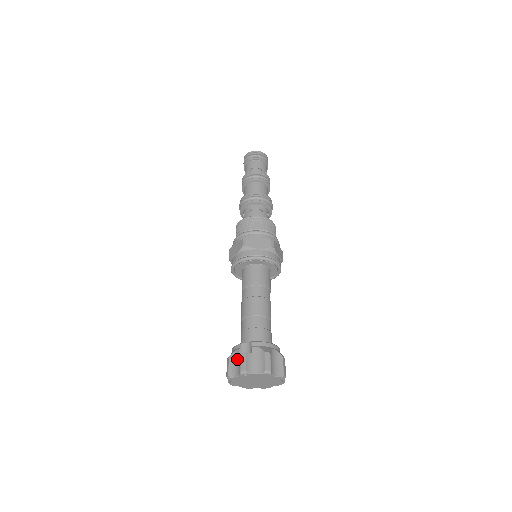
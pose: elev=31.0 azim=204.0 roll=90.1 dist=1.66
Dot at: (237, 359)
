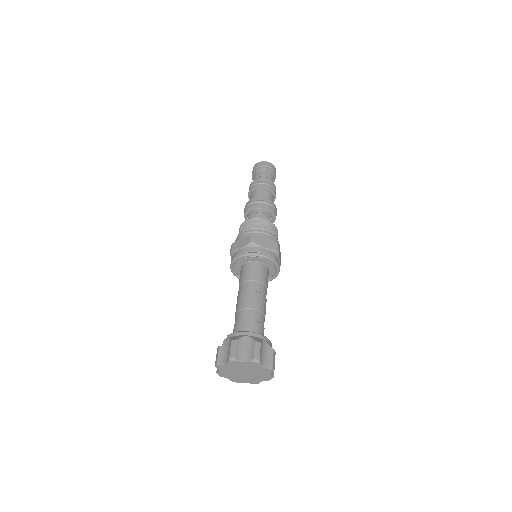
Dot at: occluded
